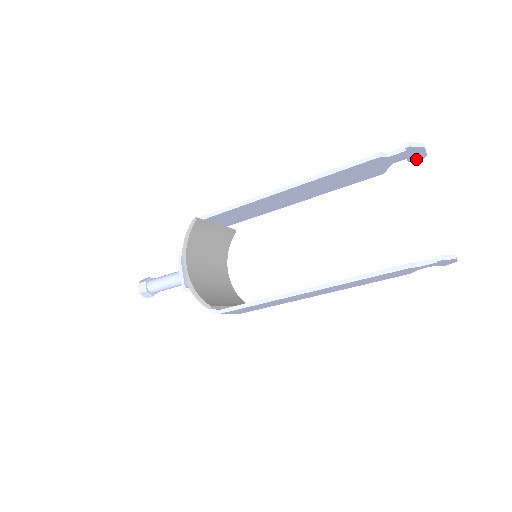
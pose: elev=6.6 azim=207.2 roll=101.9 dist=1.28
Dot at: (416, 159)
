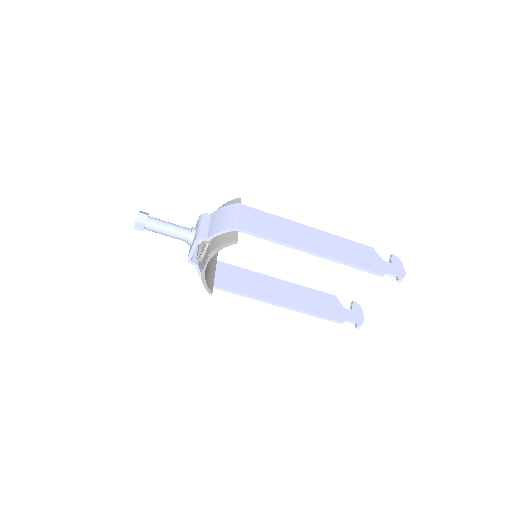
Dot at: (394, 261)
